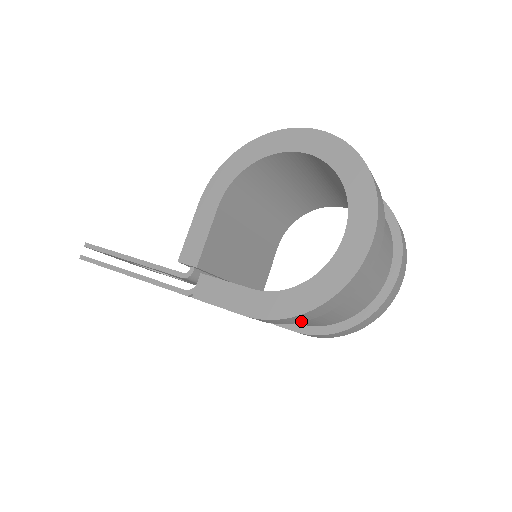
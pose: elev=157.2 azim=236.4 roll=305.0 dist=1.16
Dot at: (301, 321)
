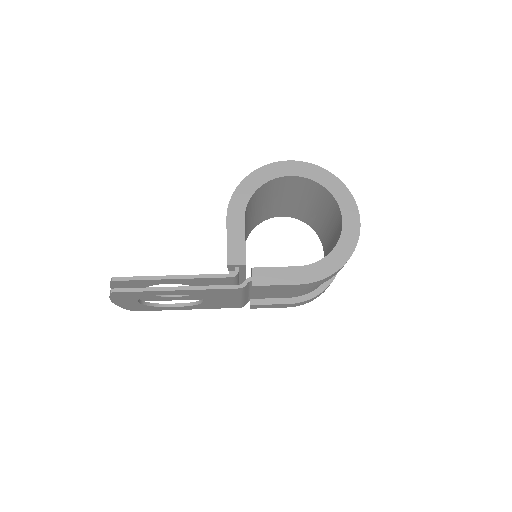
Dot at: occluded
